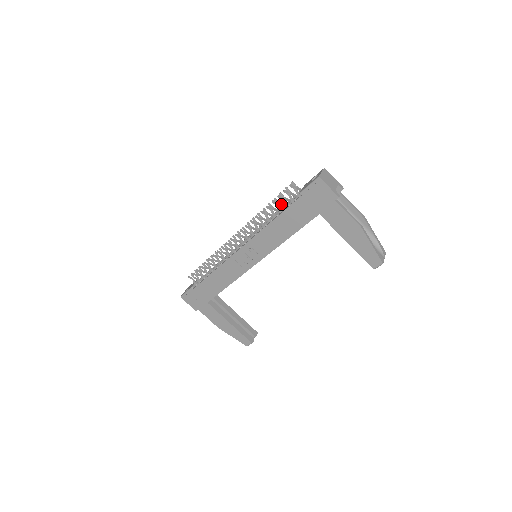
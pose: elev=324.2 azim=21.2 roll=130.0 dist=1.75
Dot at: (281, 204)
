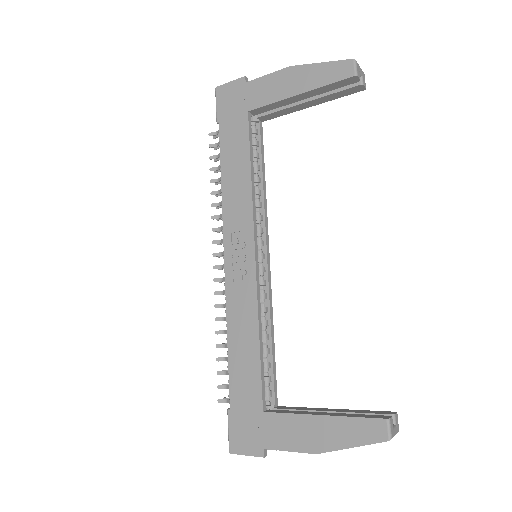
Dot at: occluded
